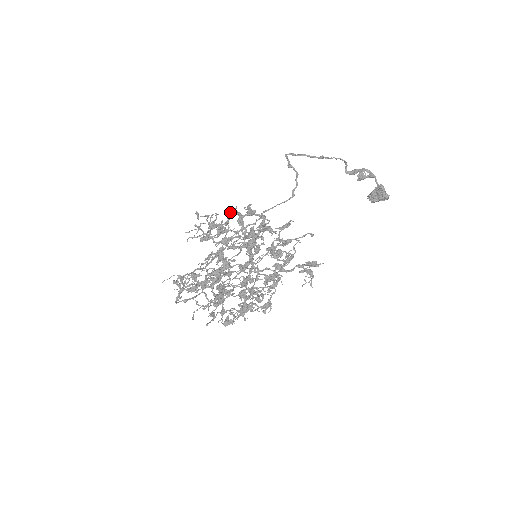
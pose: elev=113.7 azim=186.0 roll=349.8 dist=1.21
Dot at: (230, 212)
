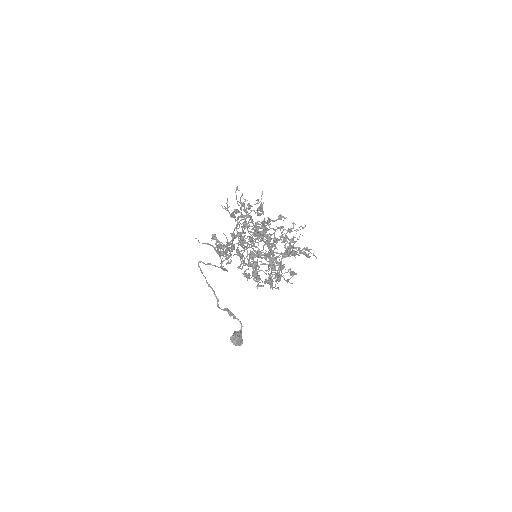
Dot at: (249, 205)
